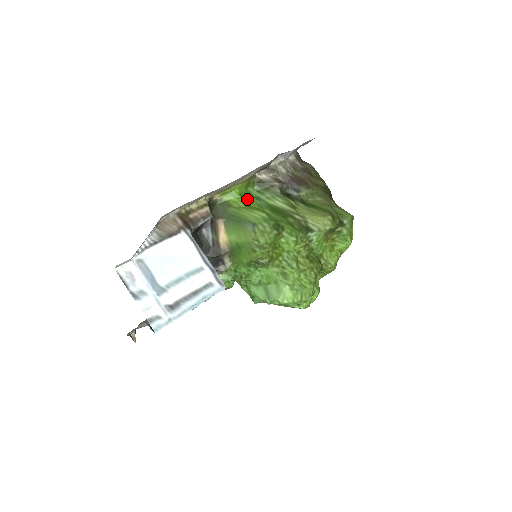
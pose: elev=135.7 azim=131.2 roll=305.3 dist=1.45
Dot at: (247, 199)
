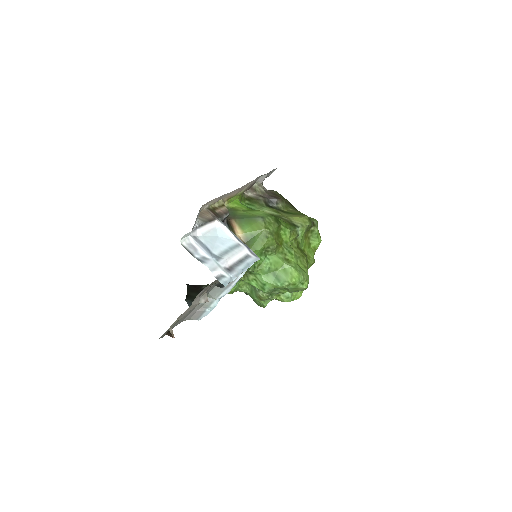
Dot at: occluded
